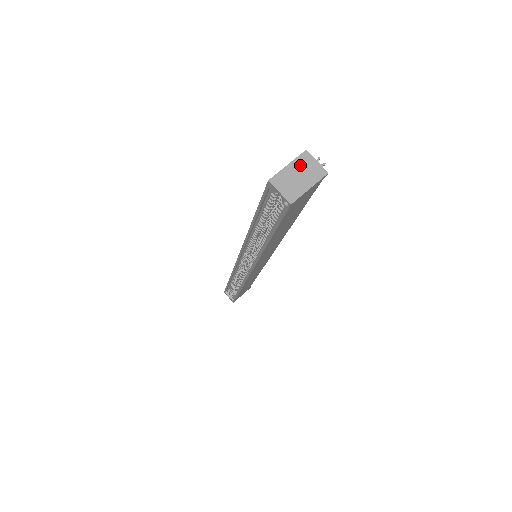
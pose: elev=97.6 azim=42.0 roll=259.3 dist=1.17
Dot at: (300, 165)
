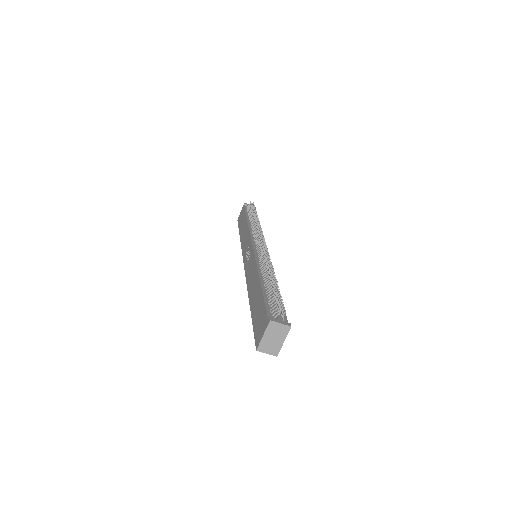
Dot at: (271, 332)
